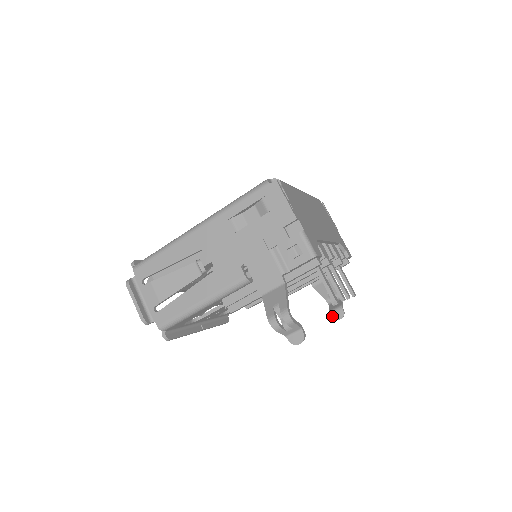
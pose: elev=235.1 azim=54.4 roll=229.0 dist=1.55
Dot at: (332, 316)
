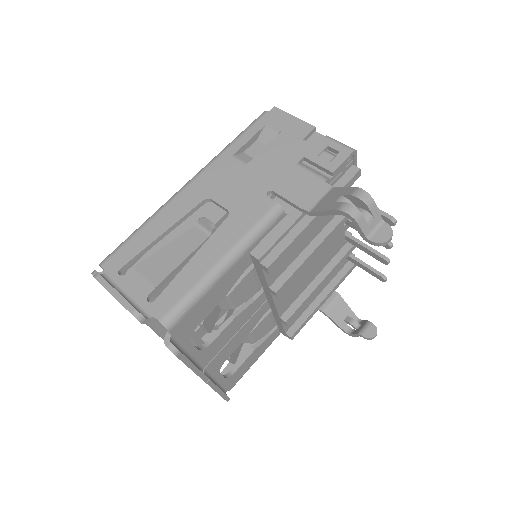
Dot at: (364, 336)
